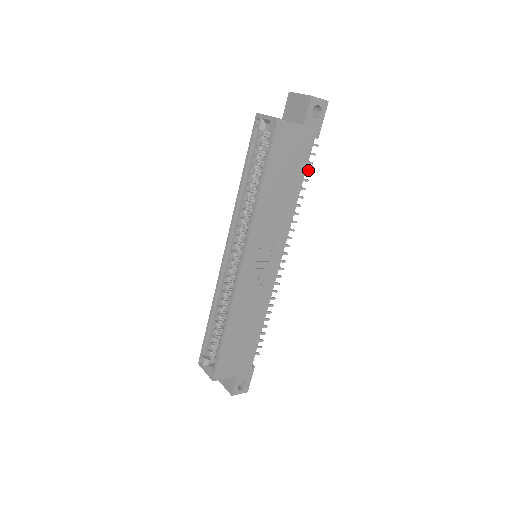
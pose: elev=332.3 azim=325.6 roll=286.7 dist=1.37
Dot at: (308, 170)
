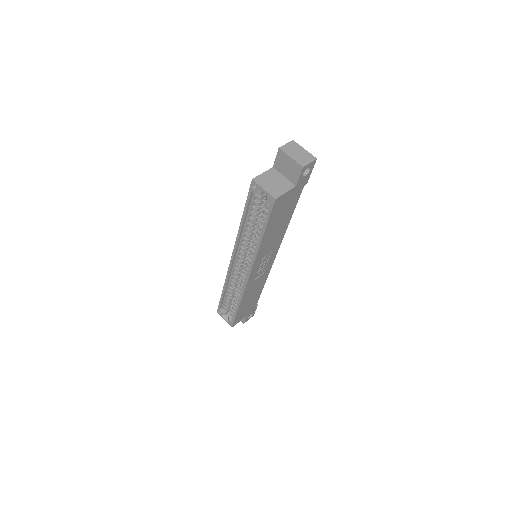
Dot at: occluded
